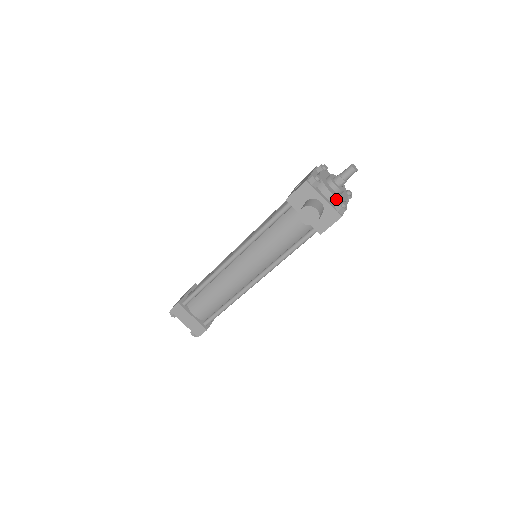
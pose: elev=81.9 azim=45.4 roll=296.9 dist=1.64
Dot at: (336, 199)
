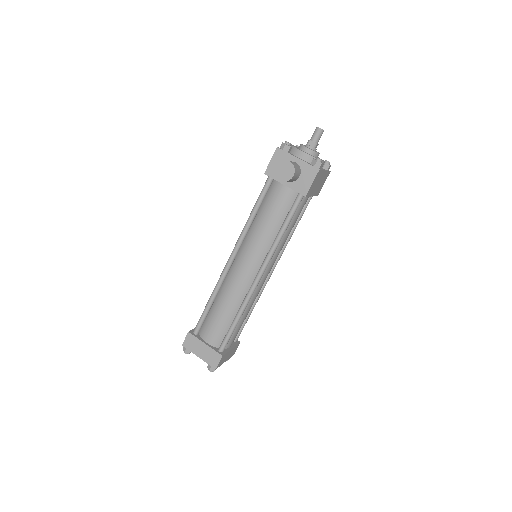
Dot at: (310, 157)
